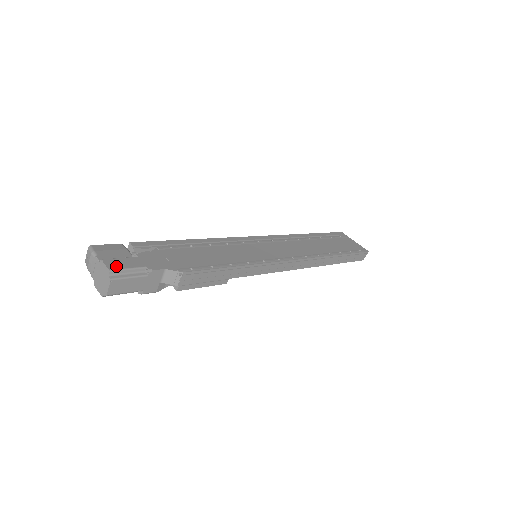
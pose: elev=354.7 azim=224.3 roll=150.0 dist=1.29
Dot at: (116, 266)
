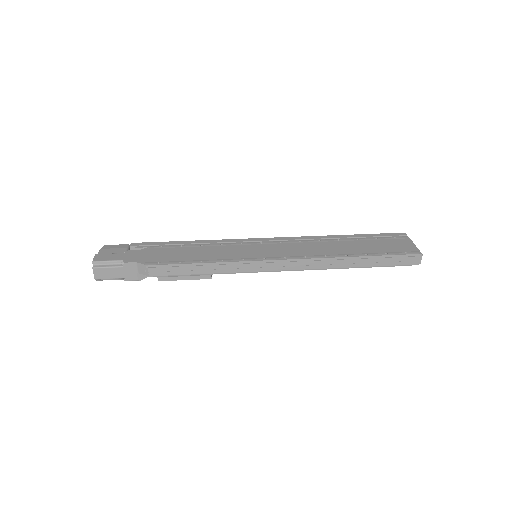
Dot at: (100, 259)
